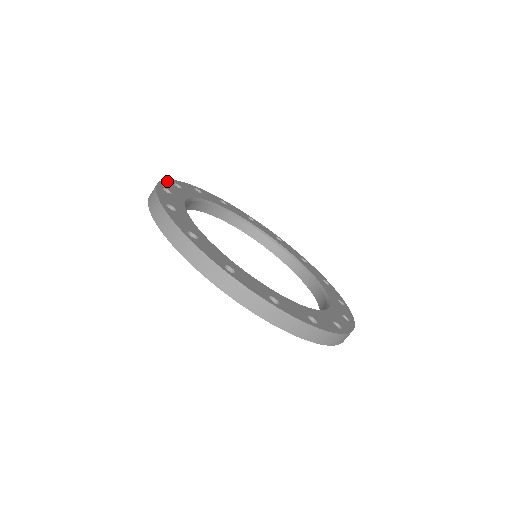
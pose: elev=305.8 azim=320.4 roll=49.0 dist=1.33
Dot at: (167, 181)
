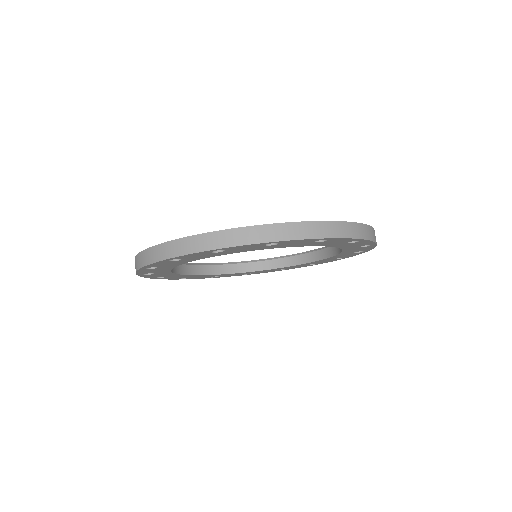
Dot at: occluded
